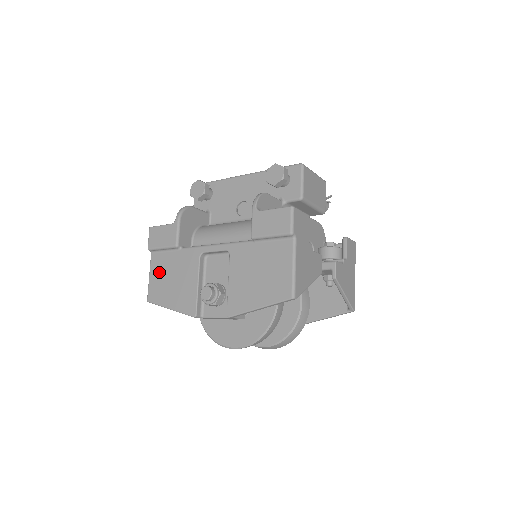
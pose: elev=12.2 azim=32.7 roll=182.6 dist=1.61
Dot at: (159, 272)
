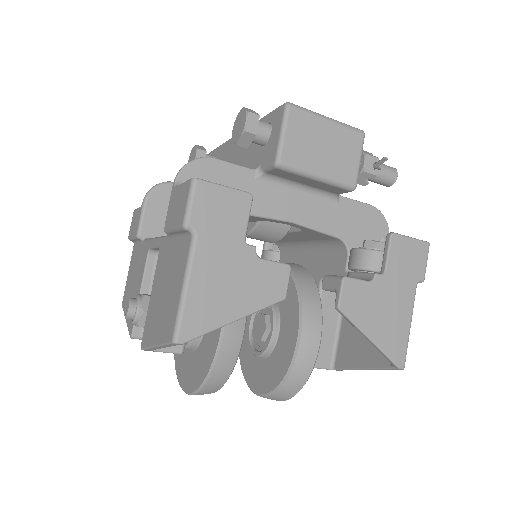
Dot at: (131, 269)
